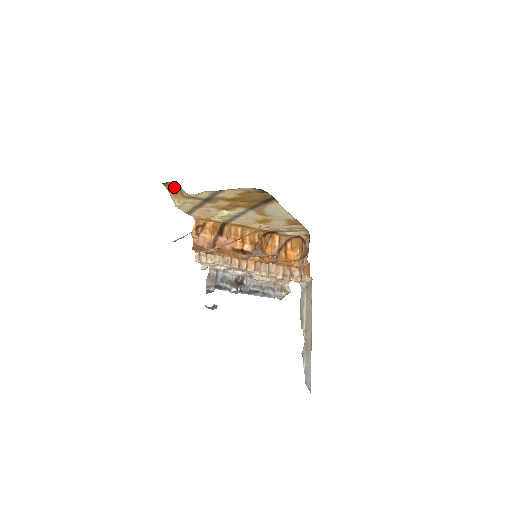
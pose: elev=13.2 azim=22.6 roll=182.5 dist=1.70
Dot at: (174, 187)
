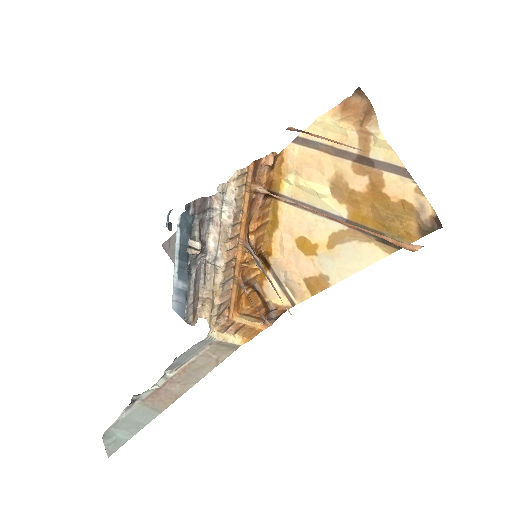
Dot at: (362, 109)
